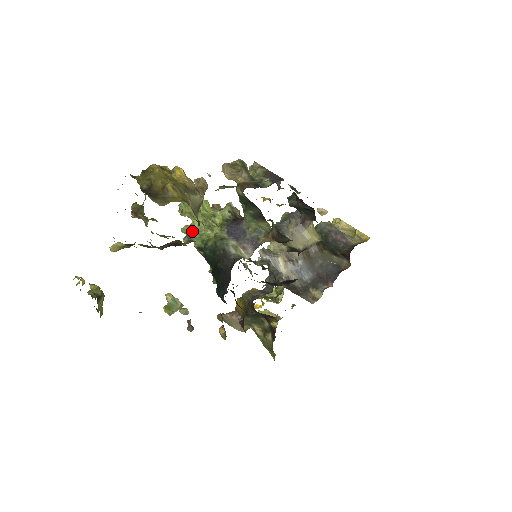
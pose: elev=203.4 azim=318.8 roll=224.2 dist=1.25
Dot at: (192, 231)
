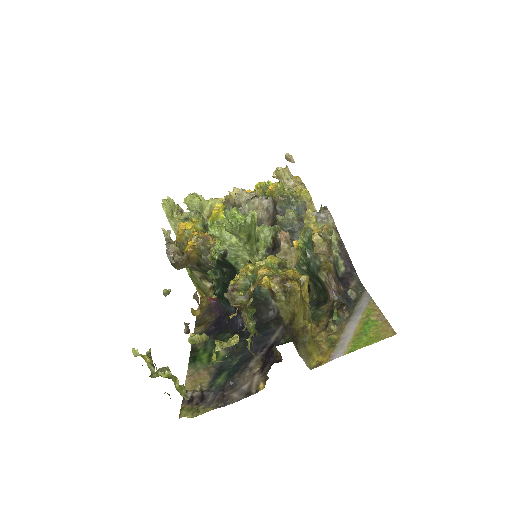
Dot at: (228, 248)
